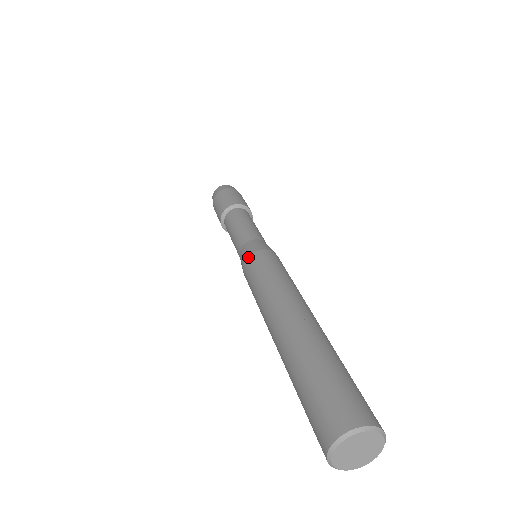
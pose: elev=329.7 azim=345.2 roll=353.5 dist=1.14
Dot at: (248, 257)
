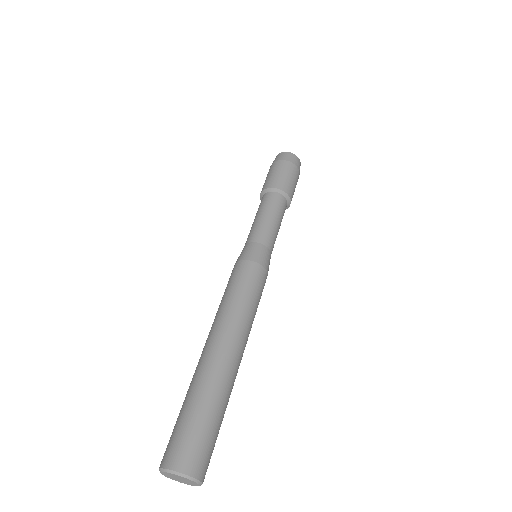
Dot at: (248, 261)
